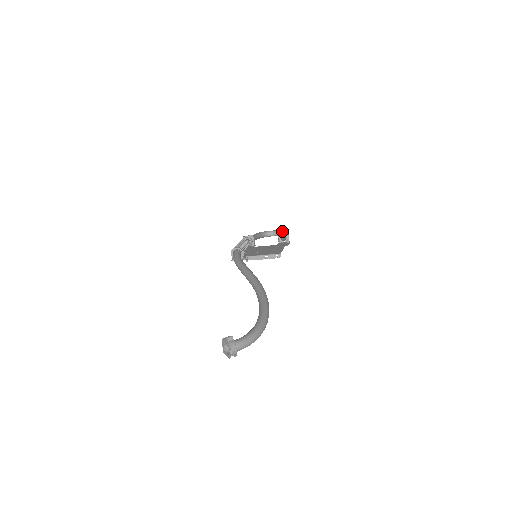
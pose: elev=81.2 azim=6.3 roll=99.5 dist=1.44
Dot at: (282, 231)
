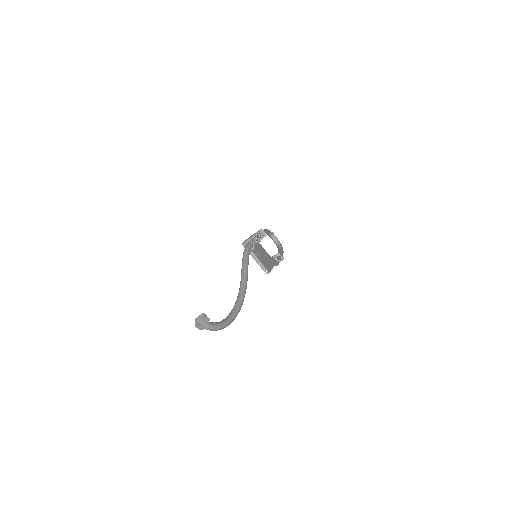
Dot at: (282, 247)
